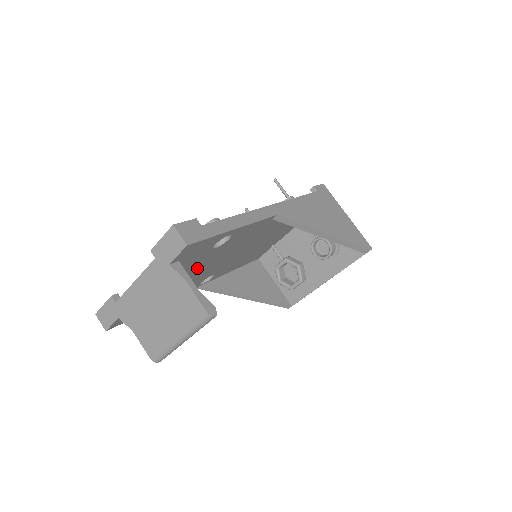
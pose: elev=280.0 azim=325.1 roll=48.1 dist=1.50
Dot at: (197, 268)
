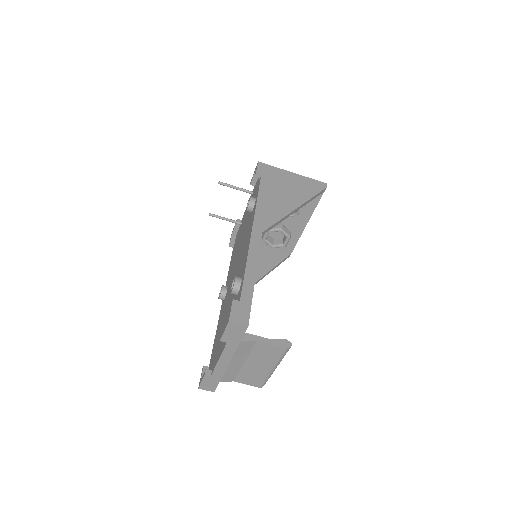
Dot at: occluded
